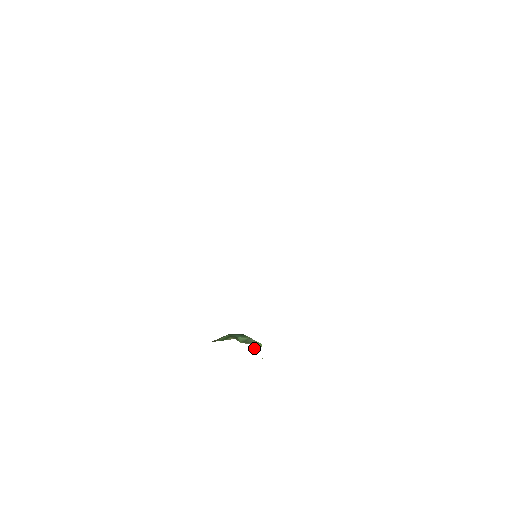
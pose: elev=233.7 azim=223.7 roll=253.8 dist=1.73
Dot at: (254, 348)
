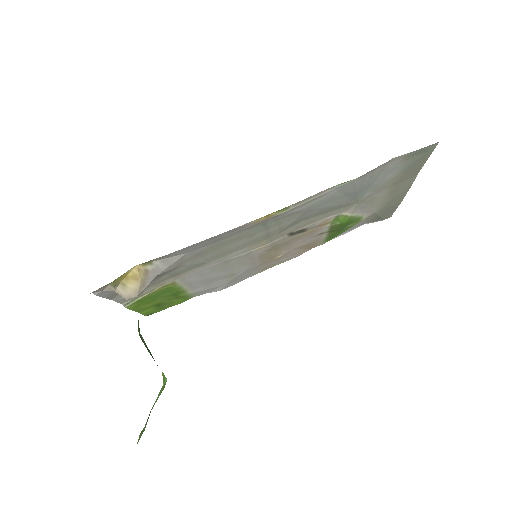
Dot at: occluded
